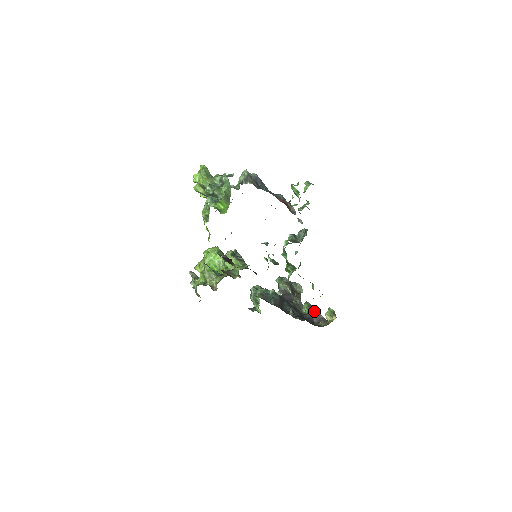
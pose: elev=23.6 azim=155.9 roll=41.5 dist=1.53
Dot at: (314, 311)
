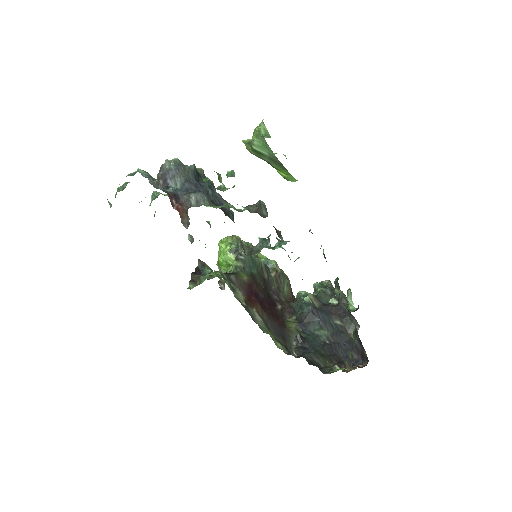
Dot at: (359, 341)
